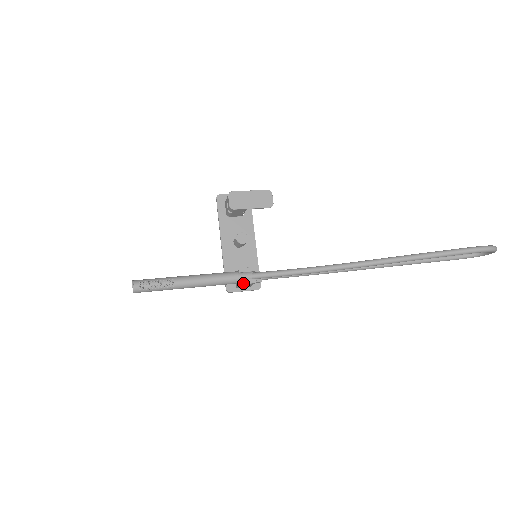
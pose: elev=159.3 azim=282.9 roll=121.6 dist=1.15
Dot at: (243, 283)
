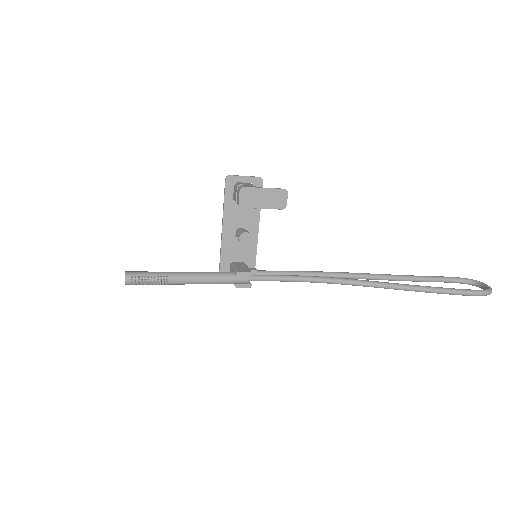
Dot at: (238, 287)
